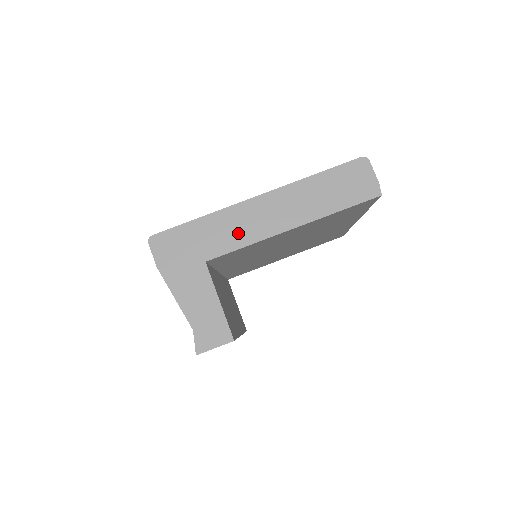
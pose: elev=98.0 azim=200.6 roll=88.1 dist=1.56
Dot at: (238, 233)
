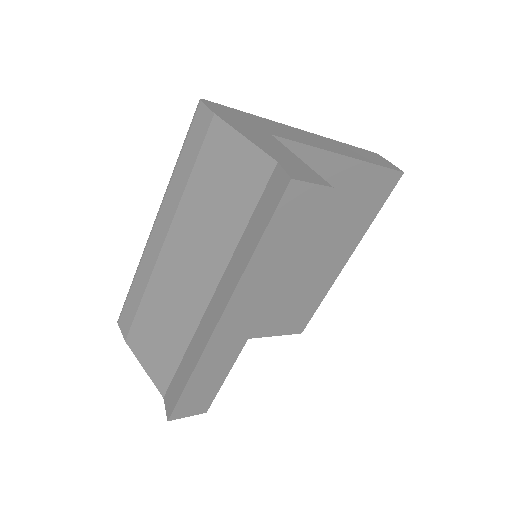
Dot at: (297, 137)
